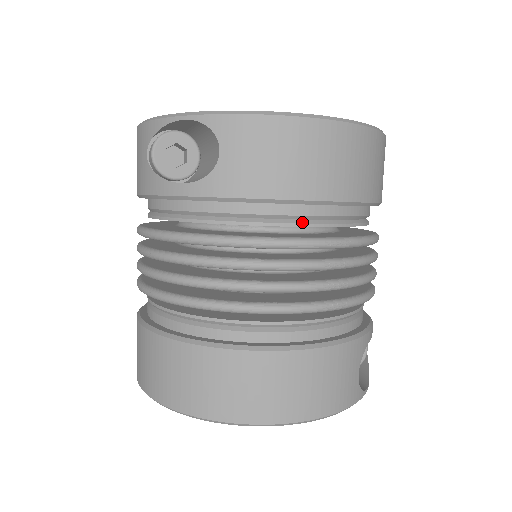
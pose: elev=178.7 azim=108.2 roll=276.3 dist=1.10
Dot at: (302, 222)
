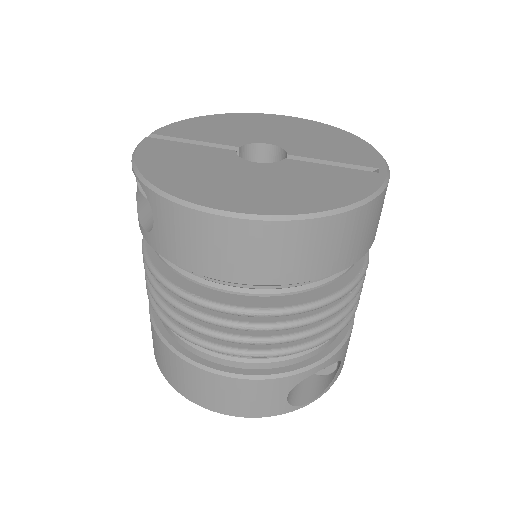
Dot at: (225, 288)
